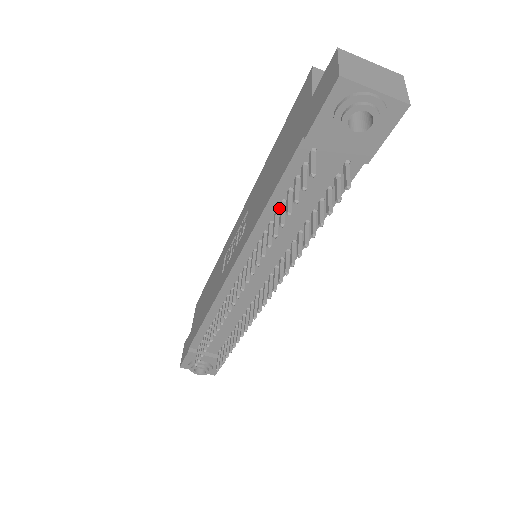
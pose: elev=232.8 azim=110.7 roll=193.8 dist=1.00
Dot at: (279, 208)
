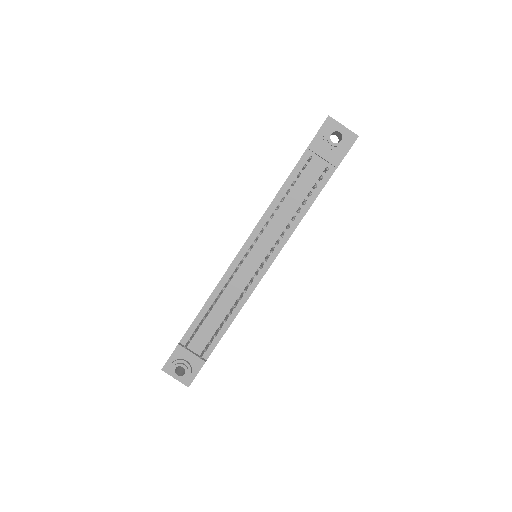
Dot at: (285, 196)
